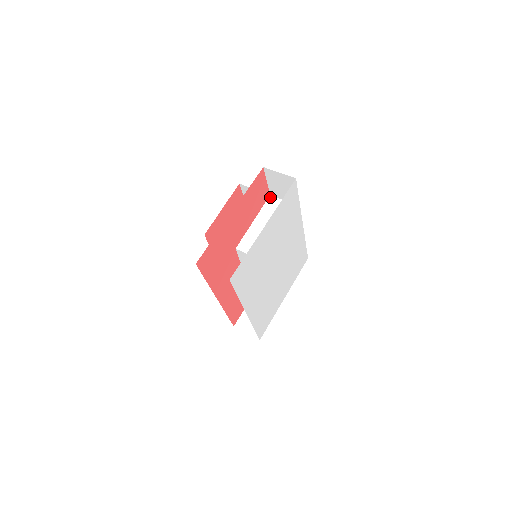
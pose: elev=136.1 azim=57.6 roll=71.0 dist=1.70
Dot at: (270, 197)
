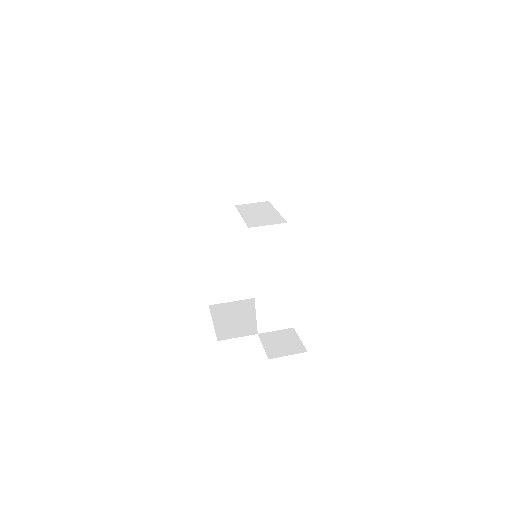
Dot at: (236, 206)
